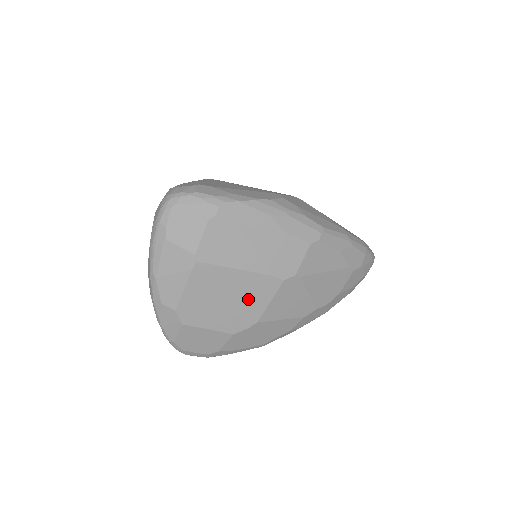
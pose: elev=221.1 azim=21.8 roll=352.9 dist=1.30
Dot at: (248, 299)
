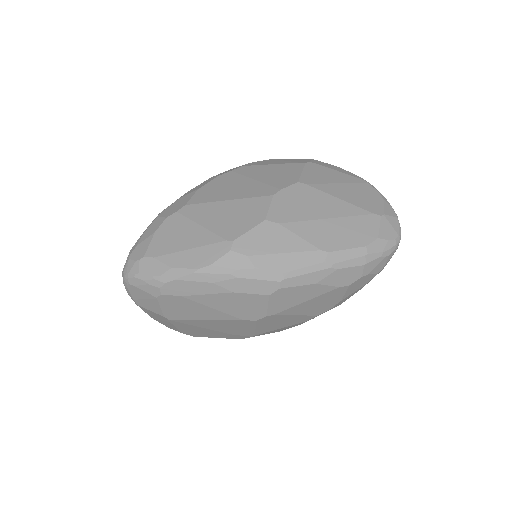
Dot at: (233, 329)
